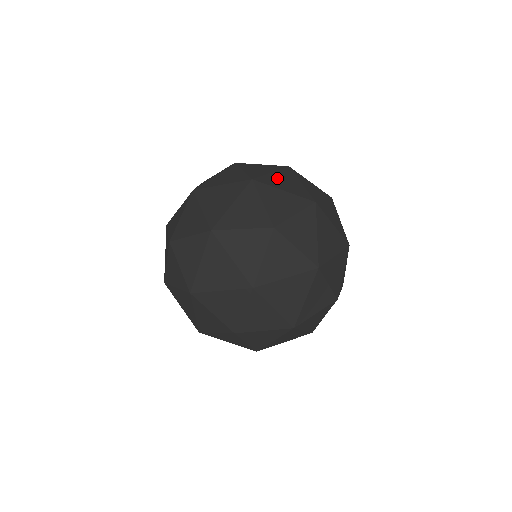
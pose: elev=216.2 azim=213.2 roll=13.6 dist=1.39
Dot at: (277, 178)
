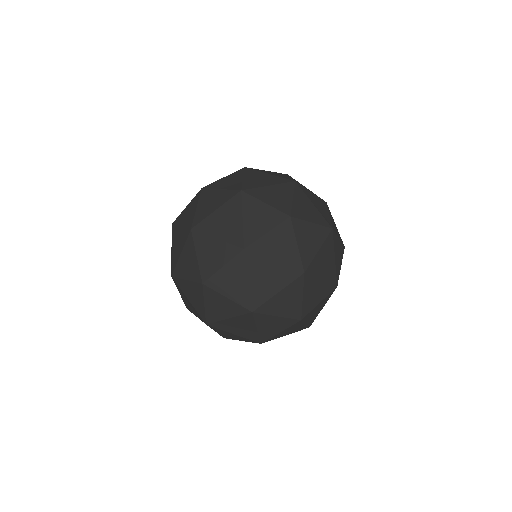
Dot at: (259, 283)
